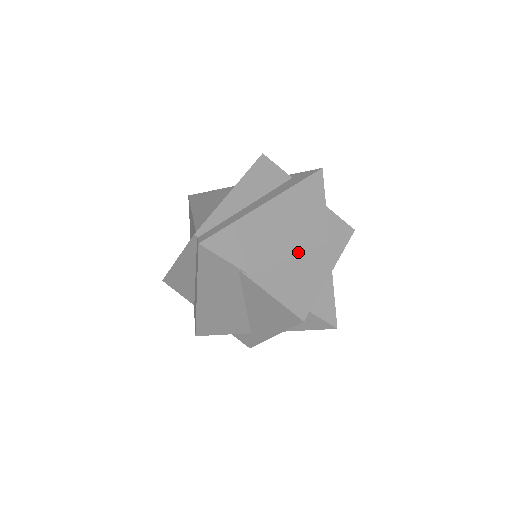
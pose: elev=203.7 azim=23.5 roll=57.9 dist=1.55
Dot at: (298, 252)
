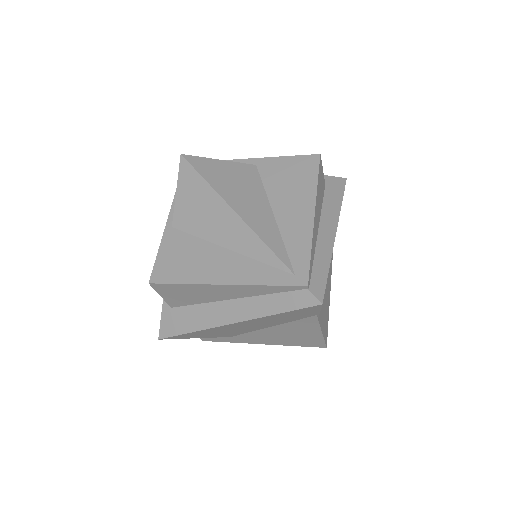
Dot at: occluded
